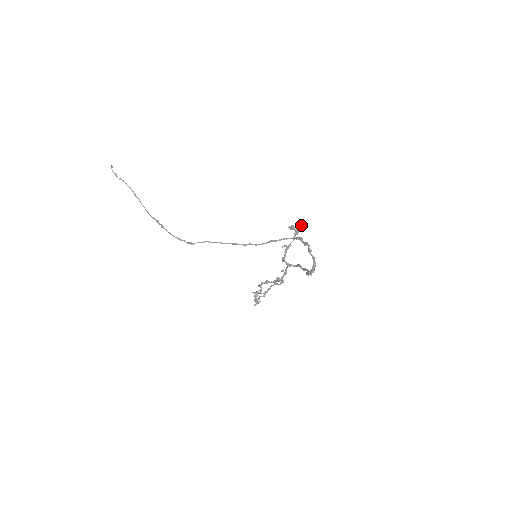
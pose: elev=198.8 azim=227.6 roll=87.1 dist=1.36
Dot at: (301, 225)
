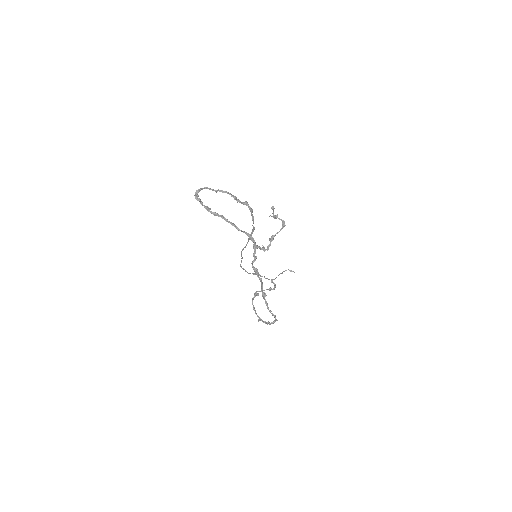
Dot at: occluded
